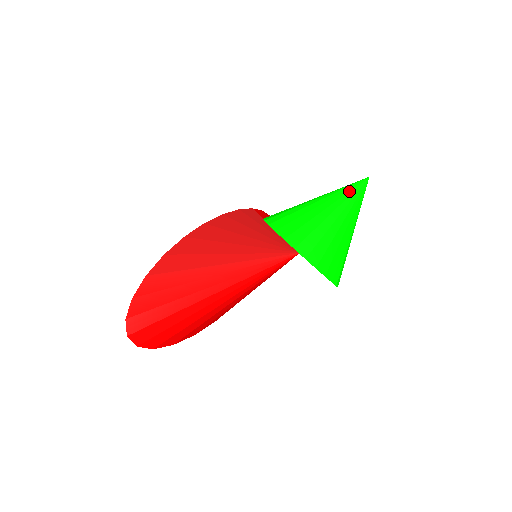
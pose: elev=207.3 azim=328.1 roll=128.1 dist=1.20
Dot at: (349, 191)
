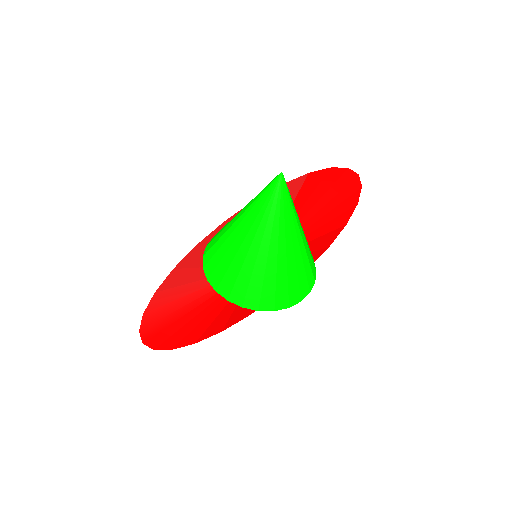
Dot at: (259, 198)
